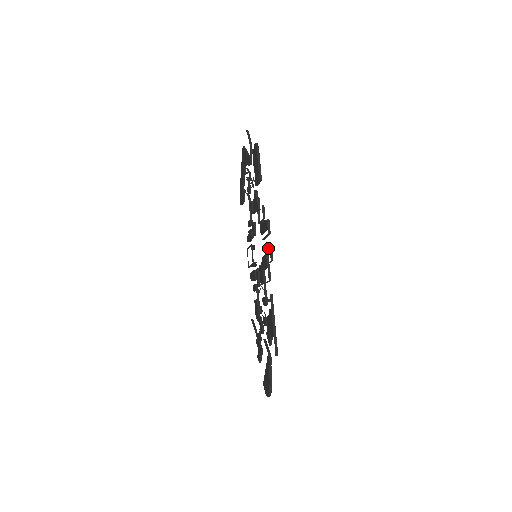
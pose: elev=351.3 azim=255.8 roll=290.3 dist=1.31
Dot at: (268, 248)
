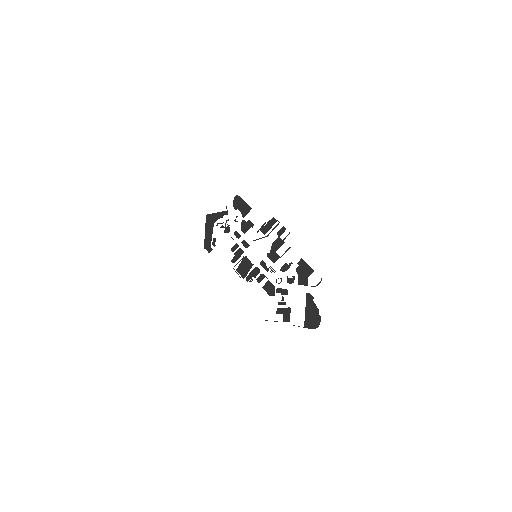
Dot at: (282, 229)
